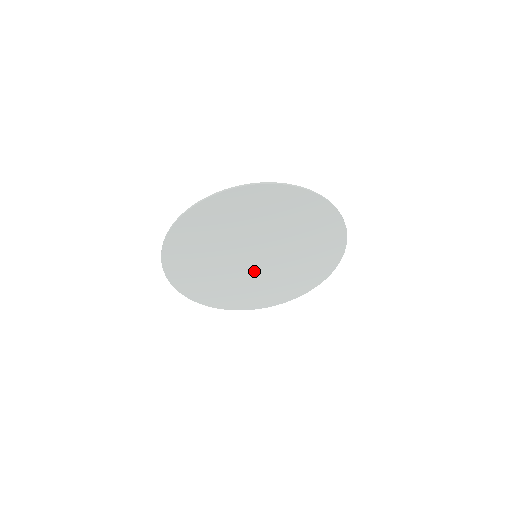
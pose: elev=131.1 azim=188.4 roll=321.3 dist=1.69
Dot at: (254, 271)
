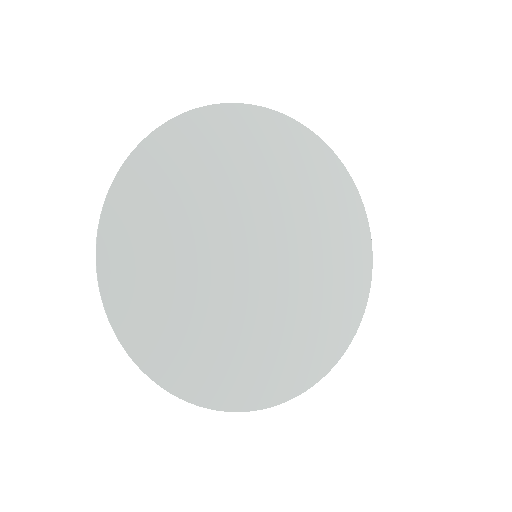
Dot at: (228, 277)
